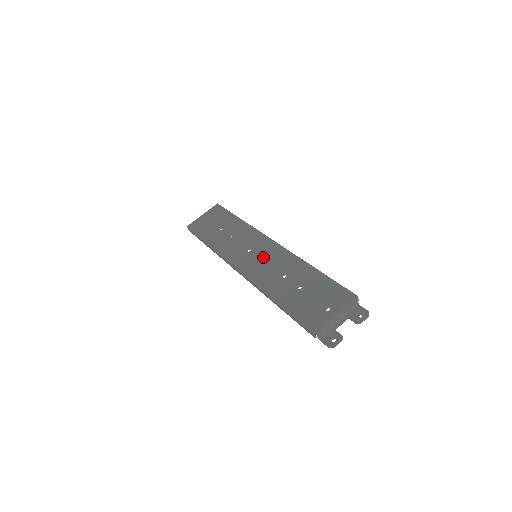
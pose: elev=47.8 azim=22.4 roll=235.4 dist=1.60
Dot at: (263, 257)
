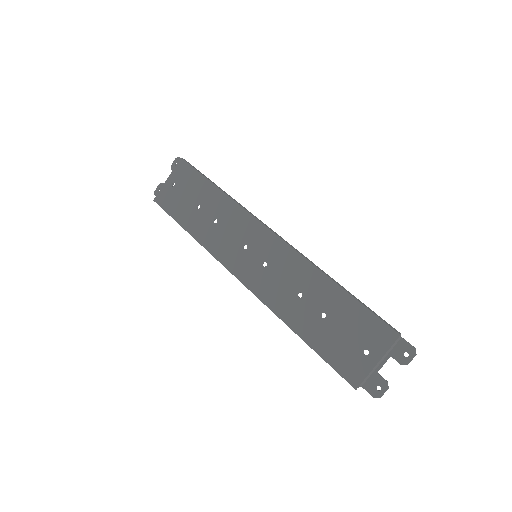
Dot at: (266, 261)
